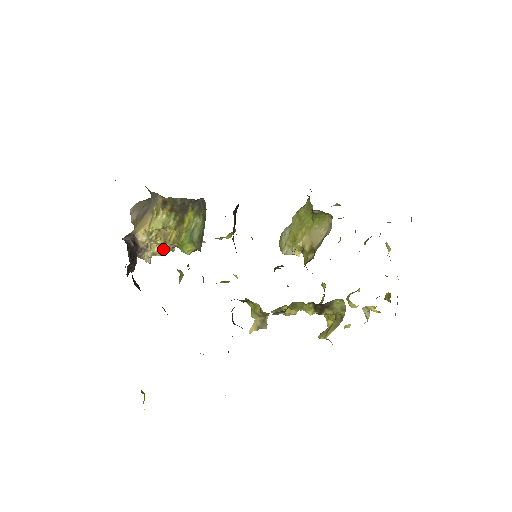
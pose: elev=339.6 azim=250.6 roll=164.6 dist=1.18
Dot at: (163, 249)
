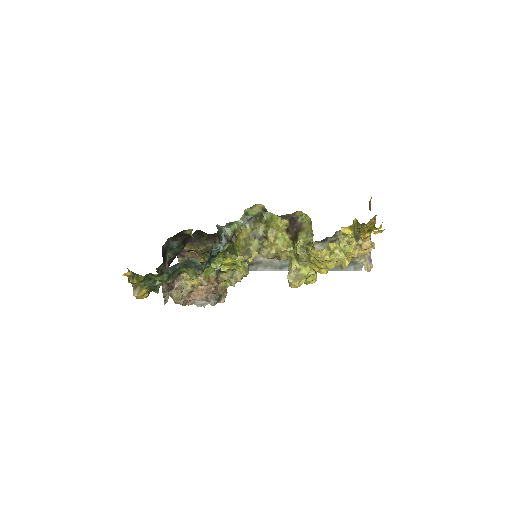
Dot at: occluded
